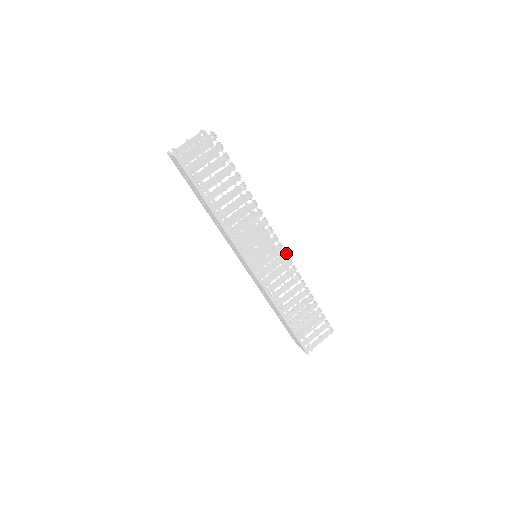
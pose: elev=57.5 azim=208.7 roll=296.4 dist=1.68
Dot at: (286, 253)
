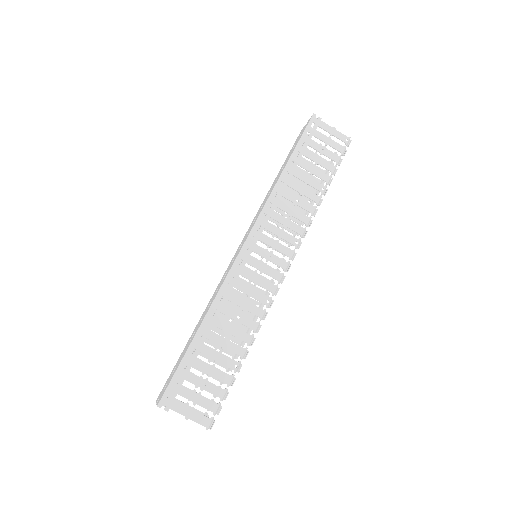
Dot at: (282, 280)
